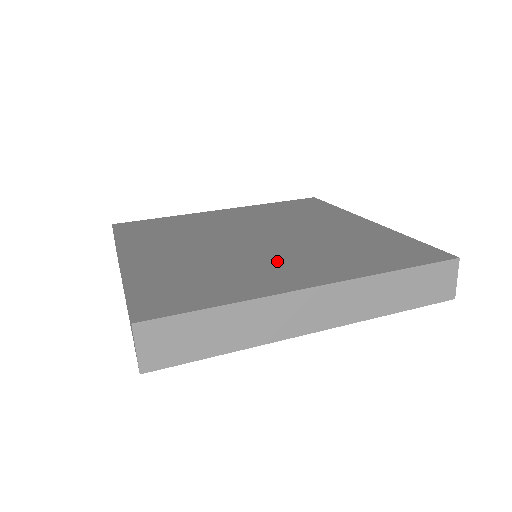
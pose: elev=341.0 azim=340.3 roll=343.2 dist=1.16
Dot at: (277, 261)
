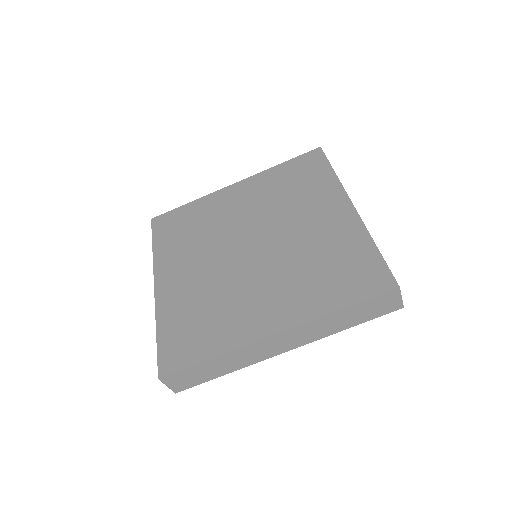
Dot at: (258, 291)
